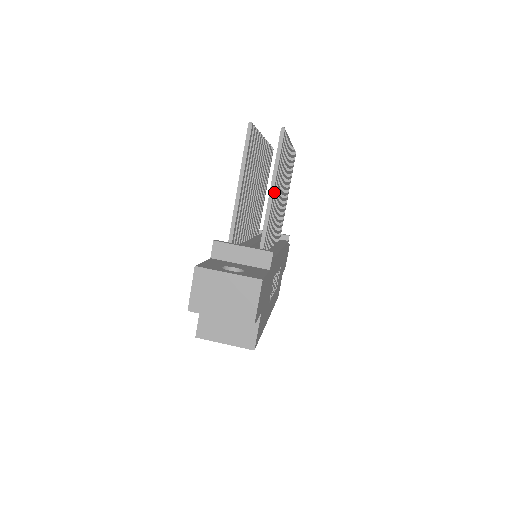
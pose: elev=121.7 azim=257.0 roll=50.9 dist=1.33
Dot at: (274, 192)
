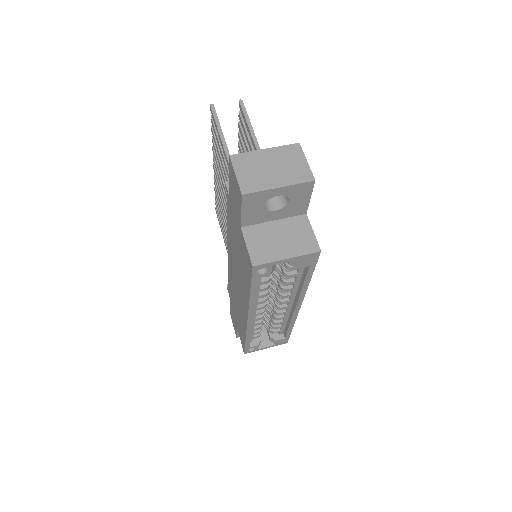
Dot at: occluded
